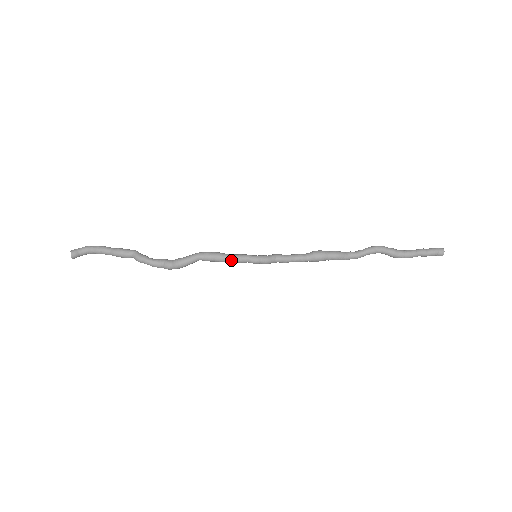
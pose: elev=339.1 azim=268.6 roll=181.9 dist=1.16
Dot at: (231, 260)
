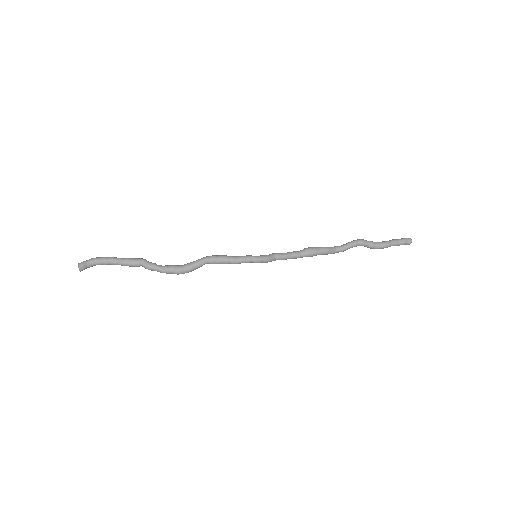
Dot at: (236, 261)
